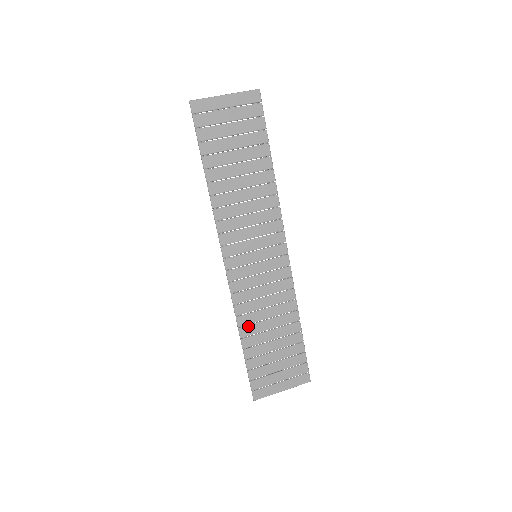
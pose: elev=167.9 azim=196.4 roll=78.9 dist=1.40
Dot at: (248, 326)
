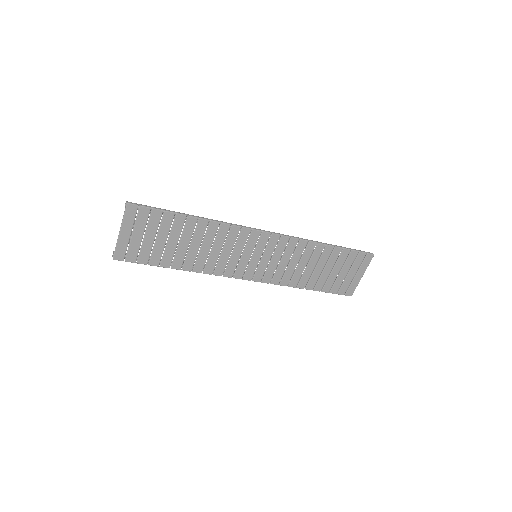
Dot at: (300, 281)
